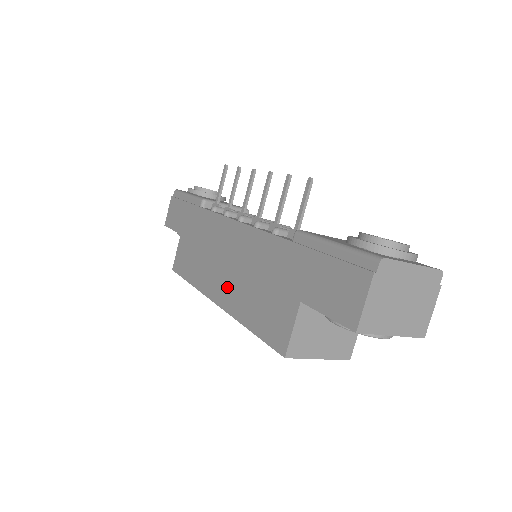
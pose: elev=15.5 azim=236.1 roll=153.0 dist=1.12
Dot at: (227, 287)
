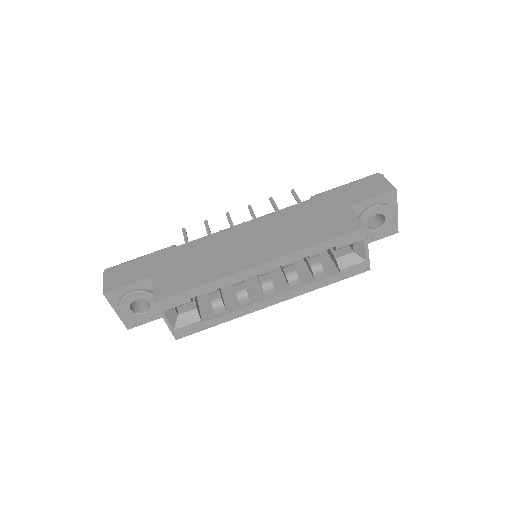
Dot at: (269, 248)
